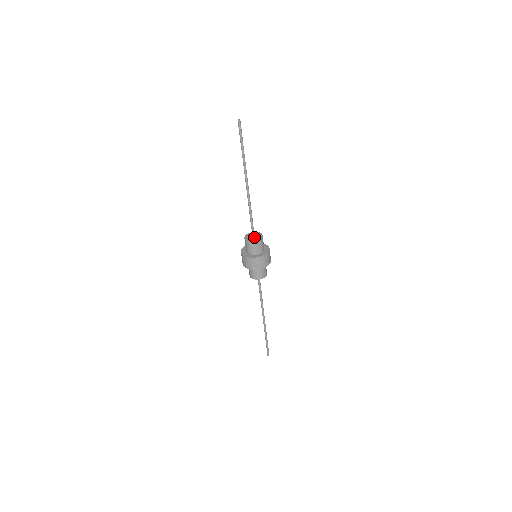
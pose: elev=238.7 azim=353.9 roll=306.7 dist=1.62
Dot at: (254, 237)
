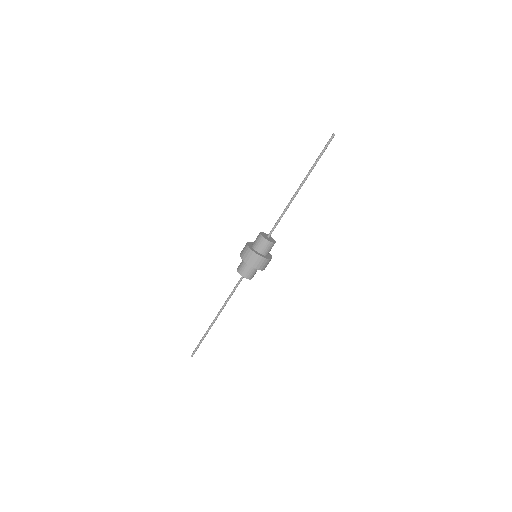
Dot at: (268, 238)
